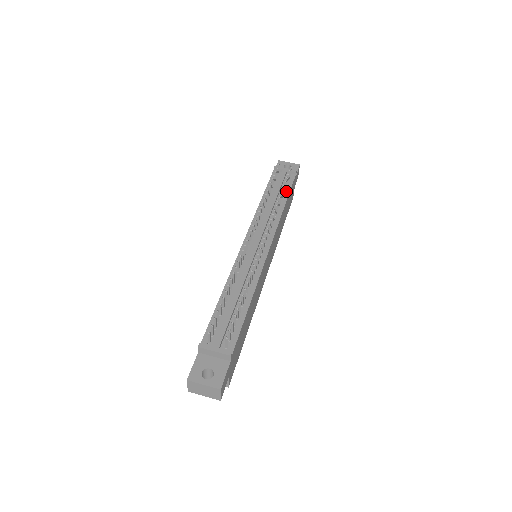
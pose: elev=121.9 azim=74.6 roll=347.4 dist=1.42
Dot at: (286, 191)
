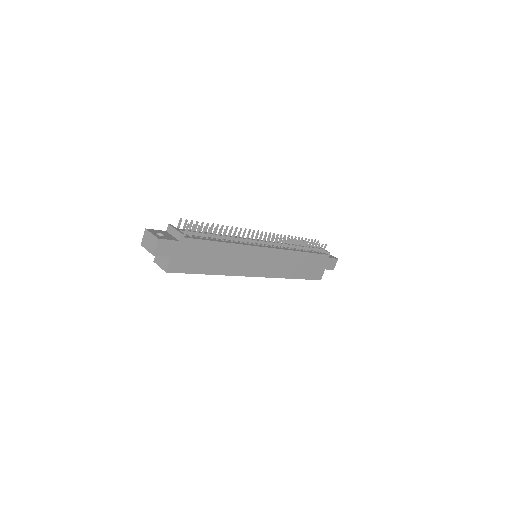
Dot at: (311, 252)
